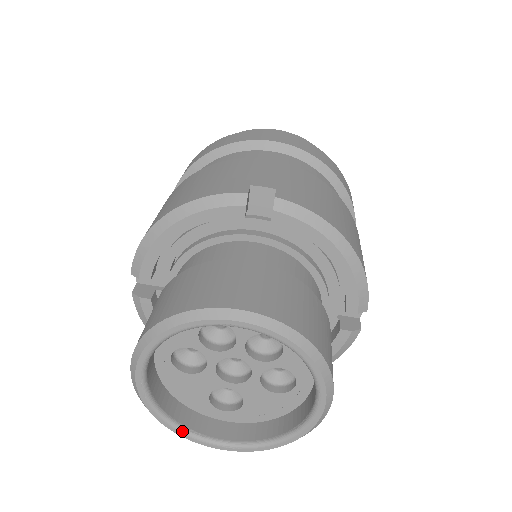
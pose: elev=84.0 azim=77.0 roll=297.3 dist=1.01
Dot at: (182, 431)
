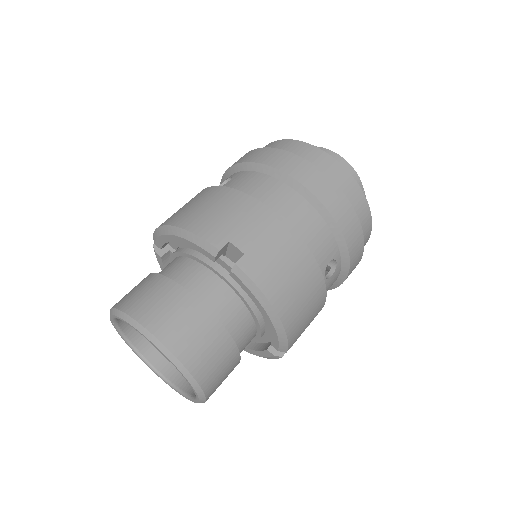
Dot at: (135, 352)
